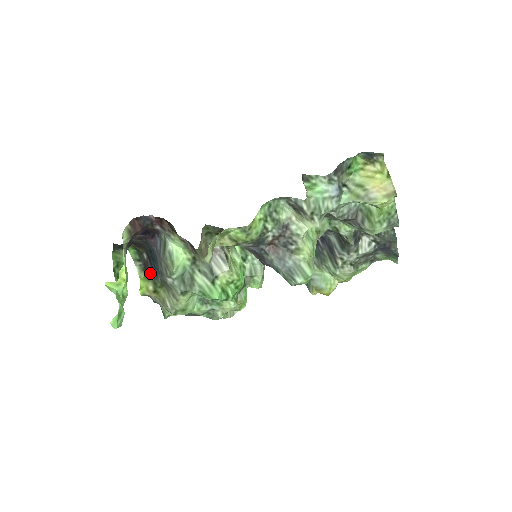
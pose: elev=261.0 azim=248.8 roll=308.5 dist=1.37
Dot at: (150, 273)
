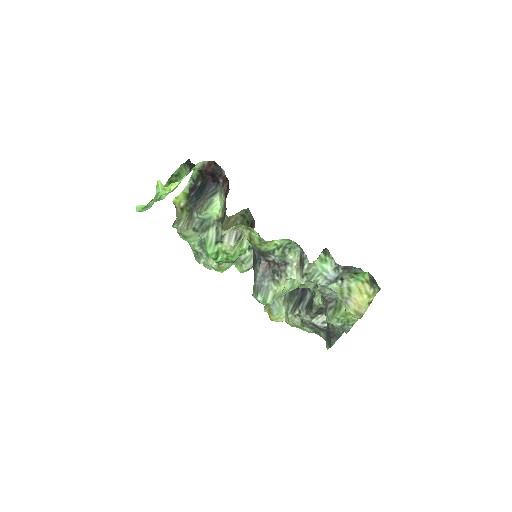
Dot at: (191, 195)
